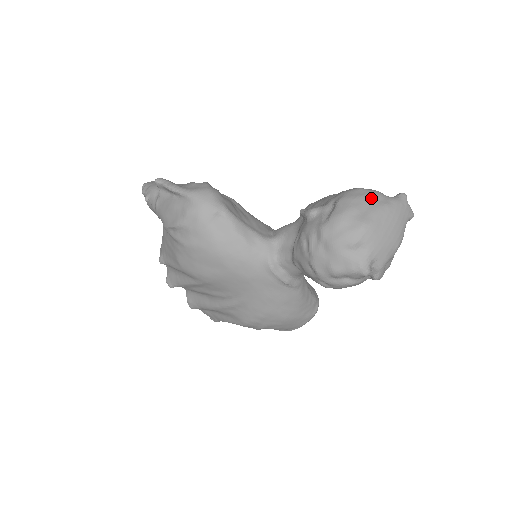
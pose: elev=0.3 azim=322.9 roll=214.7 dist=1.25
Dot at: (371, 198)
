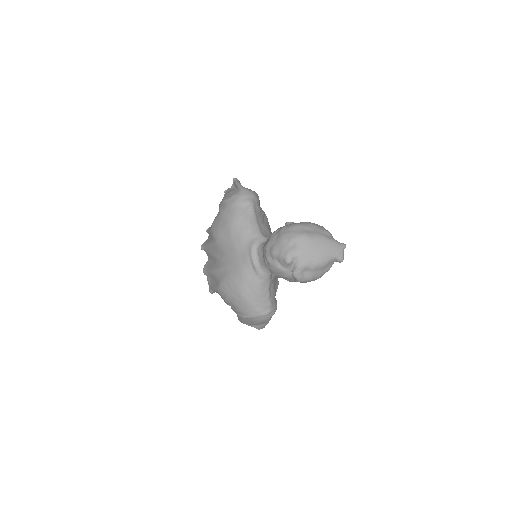
Dot at: (322, 230)
